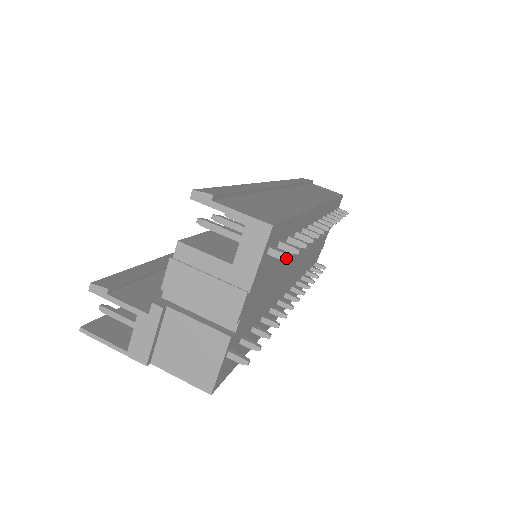
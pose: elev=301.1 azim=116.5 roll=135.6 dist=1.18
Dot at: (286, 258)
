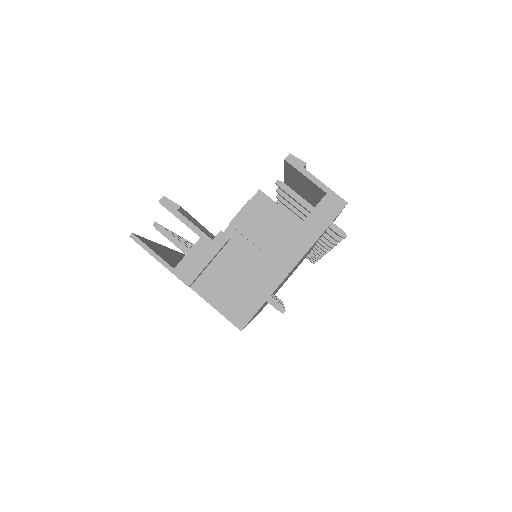
Dot at: (343, 235)
